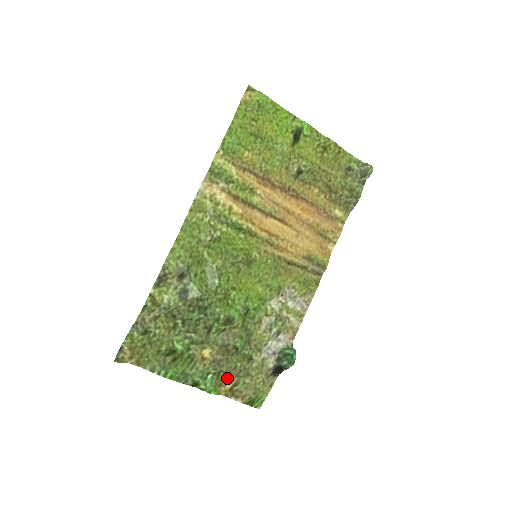
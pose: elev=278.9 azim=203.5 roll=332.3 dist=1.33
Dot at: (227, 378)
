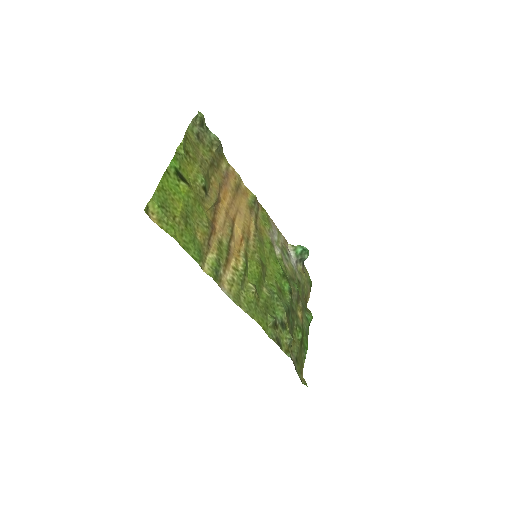
Dot at: occluded
